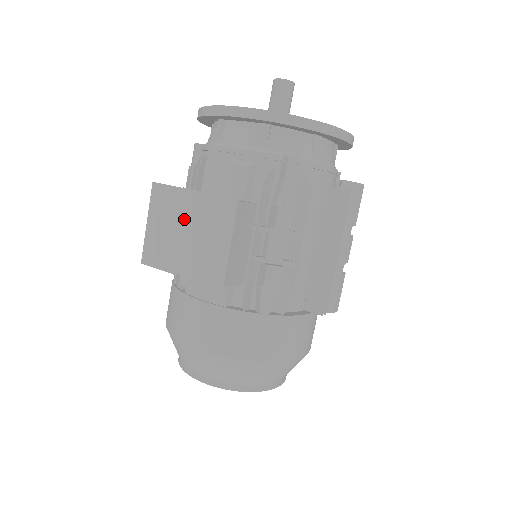
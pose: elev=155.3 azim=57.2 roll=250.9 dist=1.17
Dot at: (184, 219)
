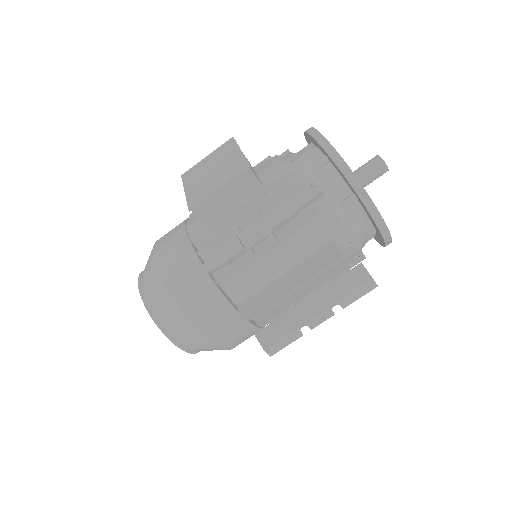
Dot at: (221, 163)
